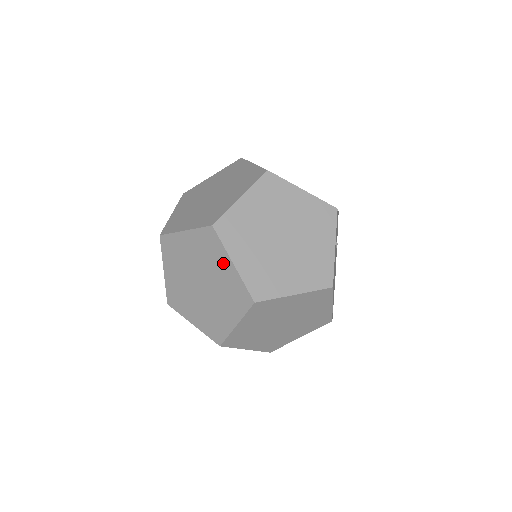
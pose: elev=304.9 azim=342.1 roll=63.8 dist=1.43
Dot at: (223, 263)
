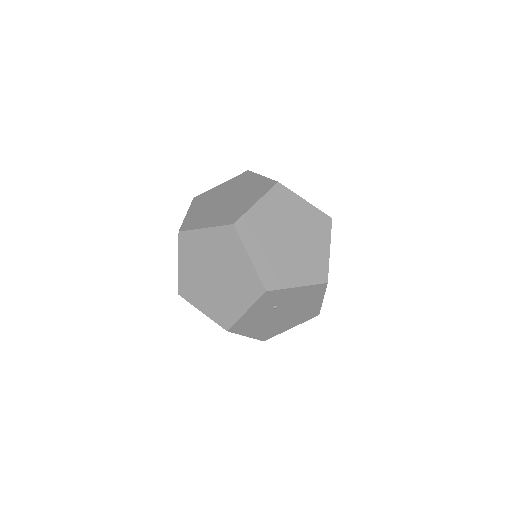
Dot at: occluded
